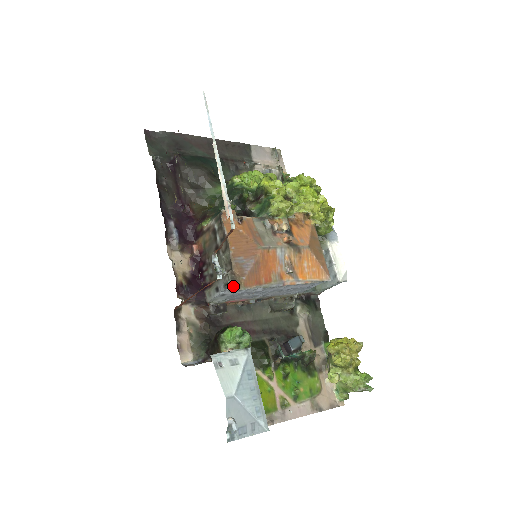
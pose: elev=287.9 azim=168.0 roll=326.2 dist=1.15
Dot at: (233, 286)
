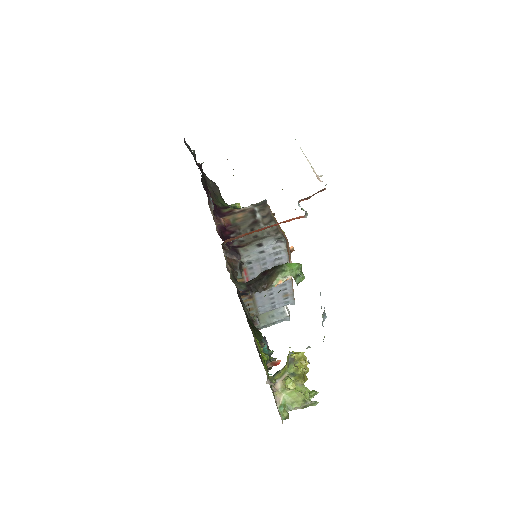
Dot at: (285, 241)
